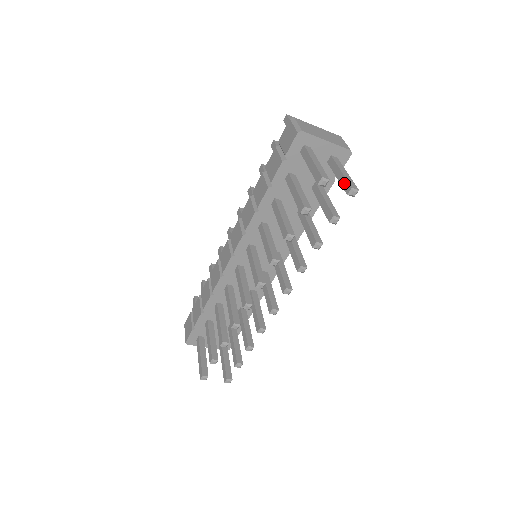
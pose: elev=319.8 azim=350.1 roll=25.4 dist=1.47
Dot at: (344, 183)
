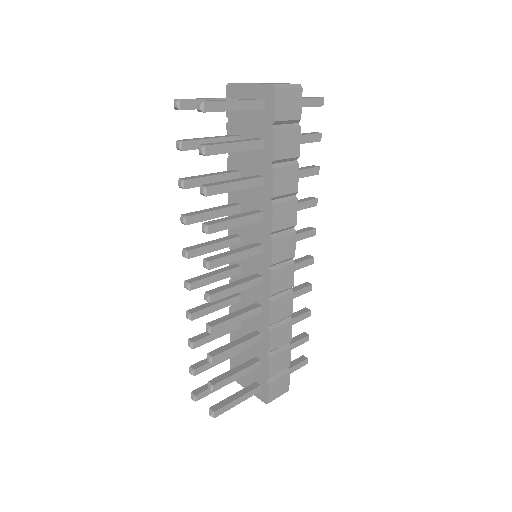
Dot at: occluded
